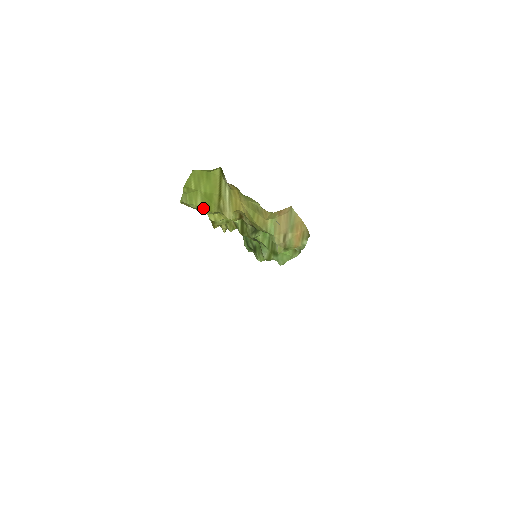
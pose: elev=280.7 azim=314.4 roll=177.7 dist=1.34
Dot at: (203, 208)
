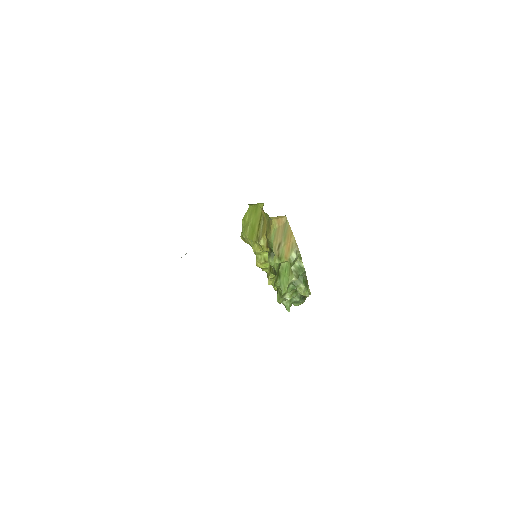
Dot at: (249, 237)
